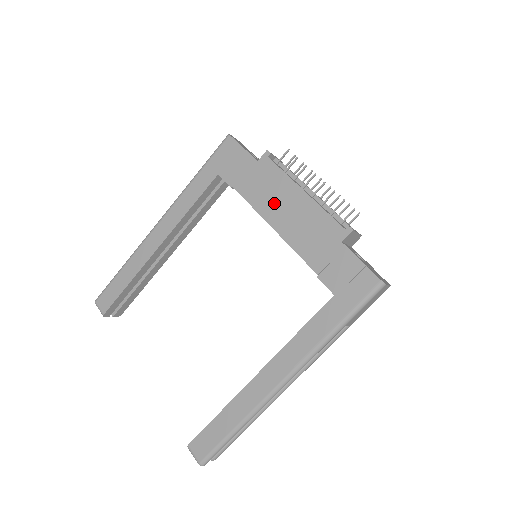
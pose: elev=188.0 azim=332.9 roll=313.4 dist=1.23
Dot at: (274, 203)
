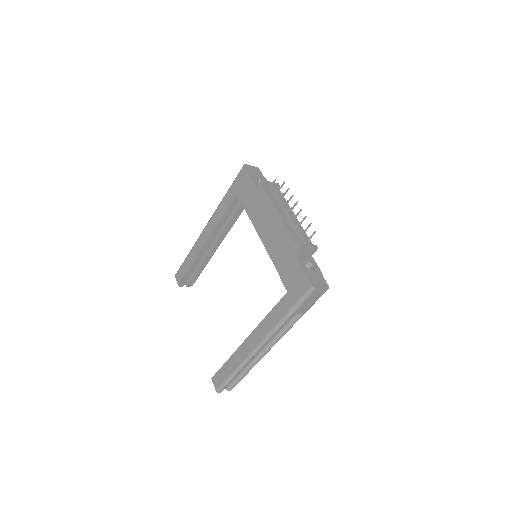
Dot at: (262, 220)
